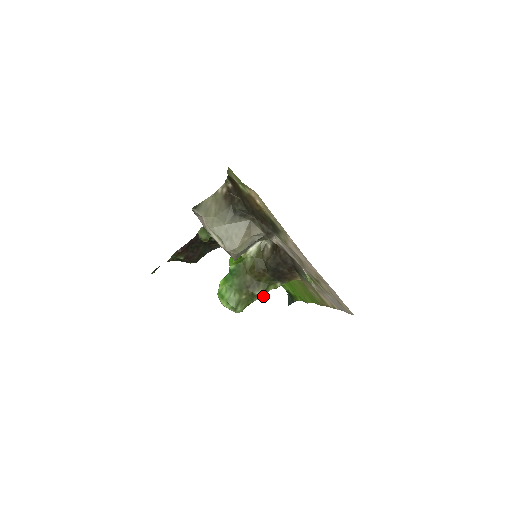
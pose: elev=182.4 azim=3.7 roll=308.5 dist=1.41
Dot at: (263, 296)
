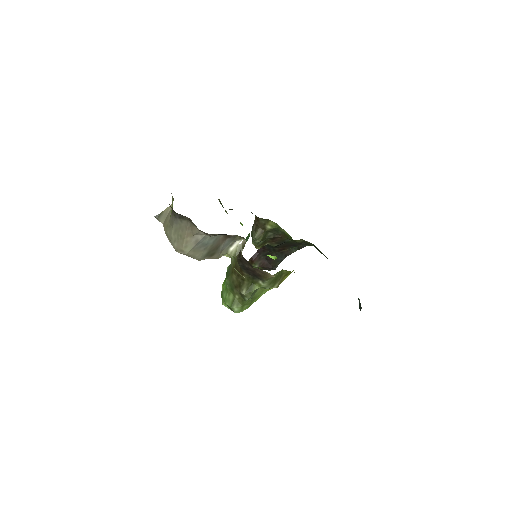
Dot at: (250, 295)
